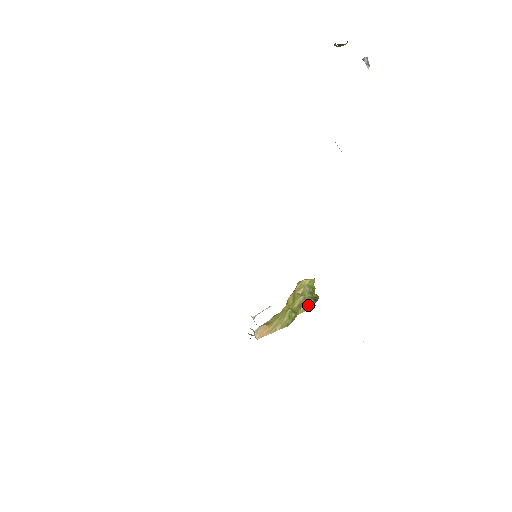
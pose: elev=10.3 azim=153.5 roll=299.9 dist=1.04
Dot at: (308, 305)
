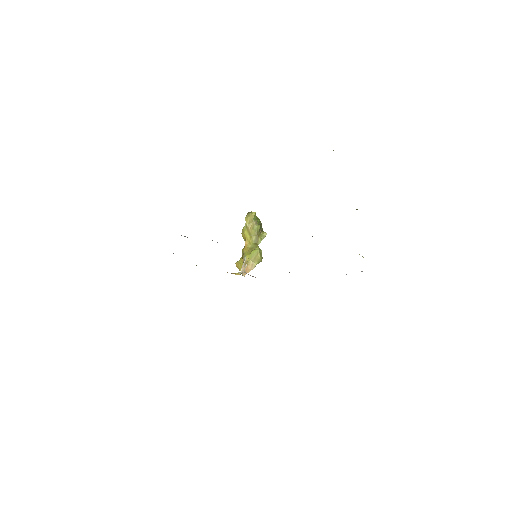
Dot at: (261, 234)
